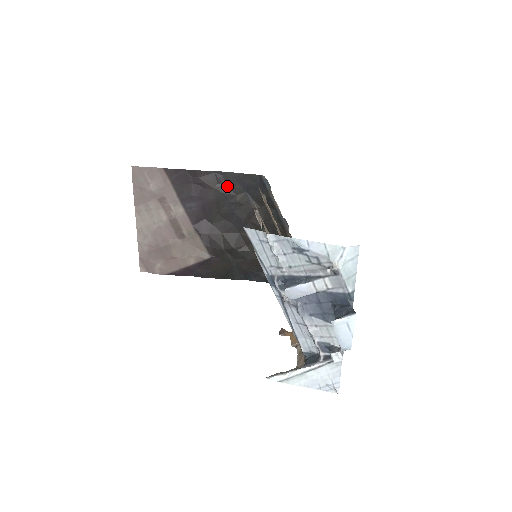
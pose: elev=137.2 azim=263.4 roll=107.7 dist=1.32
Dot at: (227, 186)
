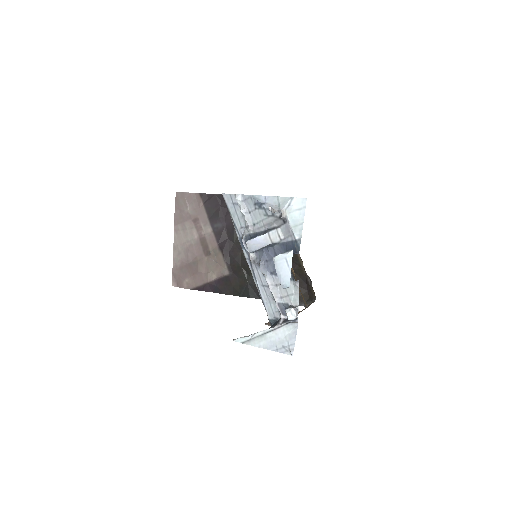
Dot at: occluded
